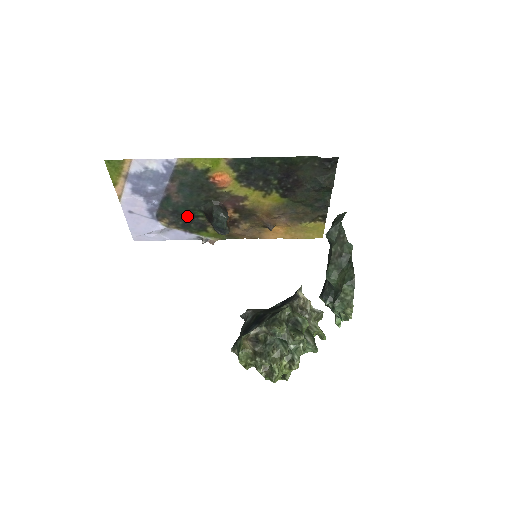
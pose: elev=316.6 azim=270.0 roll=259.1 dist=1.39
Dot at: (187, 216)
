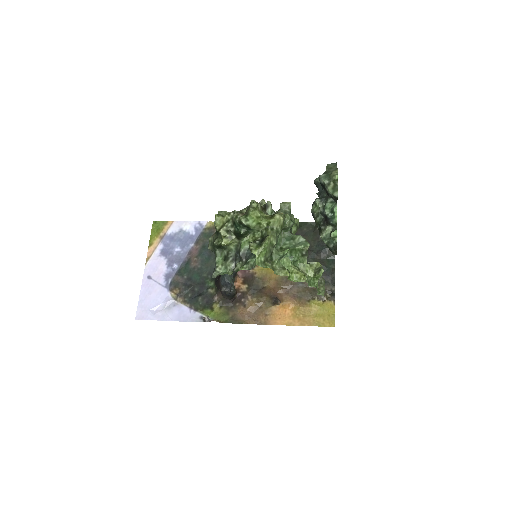
Dot at: (198, 287)
